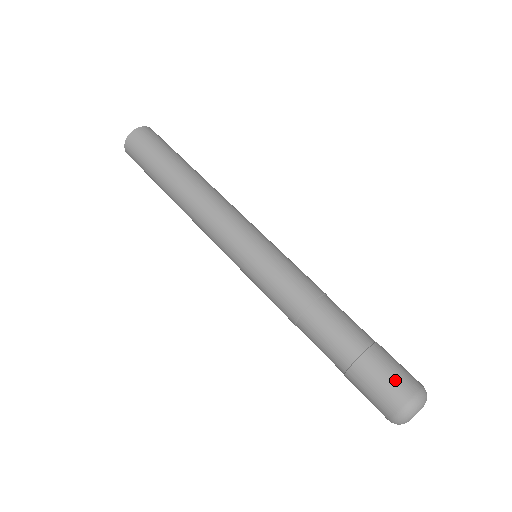
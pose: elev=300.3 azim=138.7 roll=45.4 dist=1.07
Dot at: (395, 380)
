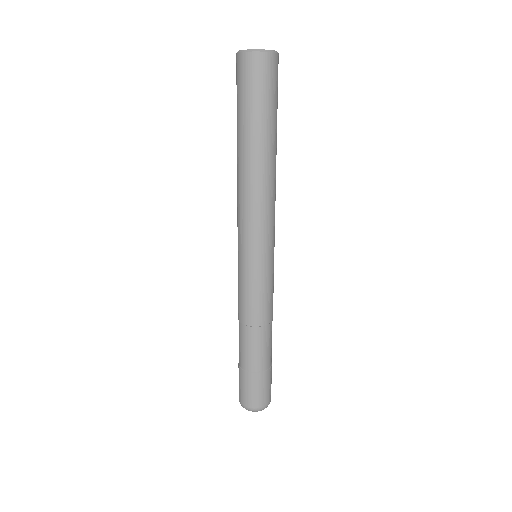
Dot at: (269, 392)
